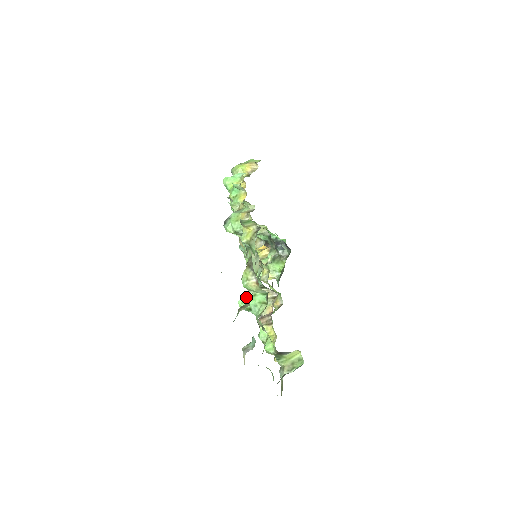
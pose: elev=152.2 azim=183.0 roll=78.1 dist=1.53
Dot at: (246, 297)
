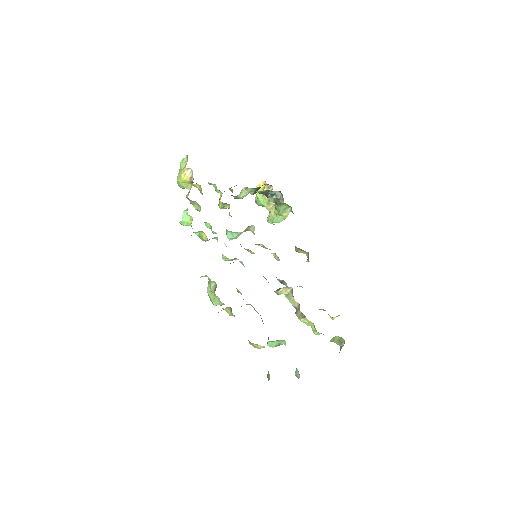
Dot at: (268, 342)
